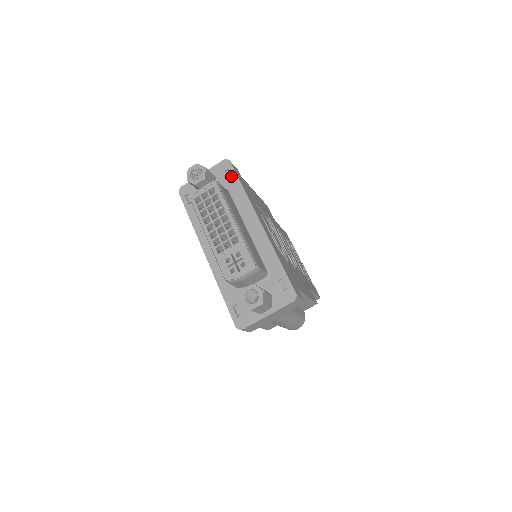
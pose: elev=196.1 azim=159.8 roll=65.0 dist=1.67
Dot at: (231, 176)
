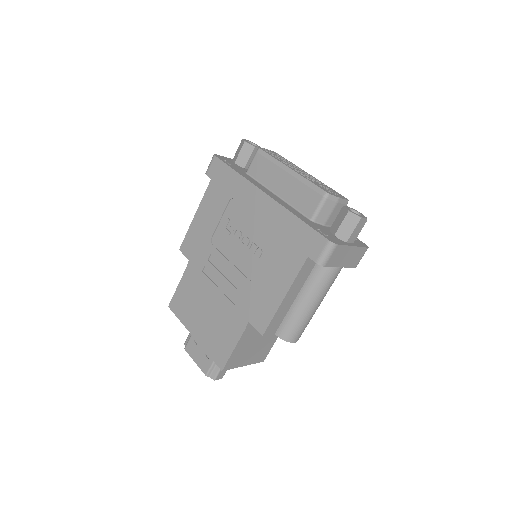
Dot at: occluded
